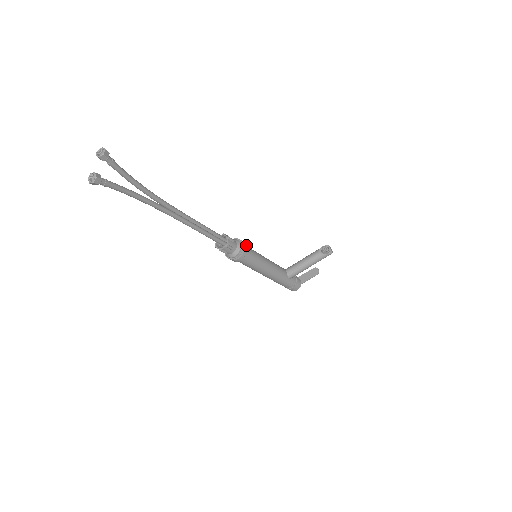
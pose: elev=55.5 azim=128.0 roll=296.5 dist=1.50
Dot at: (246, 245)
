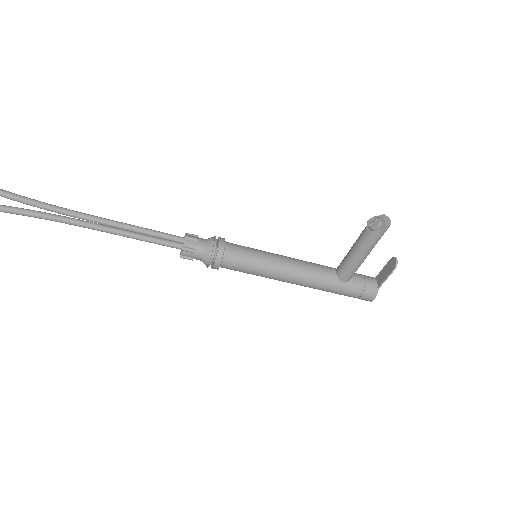
Dot at: (224, 243)
